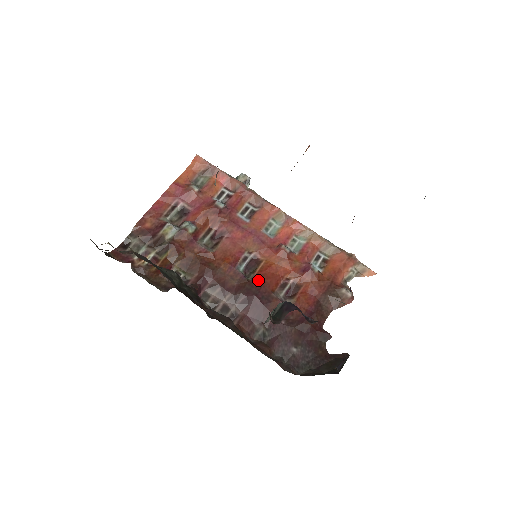
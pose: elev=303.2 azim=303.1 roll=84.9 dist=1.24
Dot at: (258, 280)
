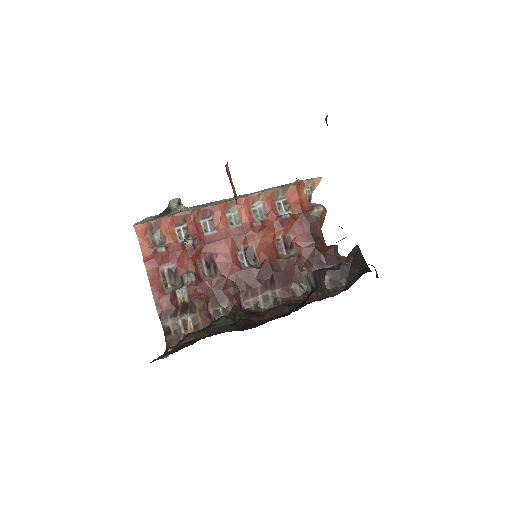
Dot at: (264, 261)
